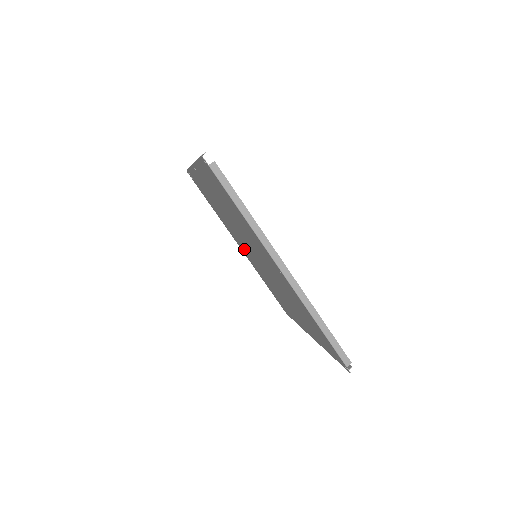
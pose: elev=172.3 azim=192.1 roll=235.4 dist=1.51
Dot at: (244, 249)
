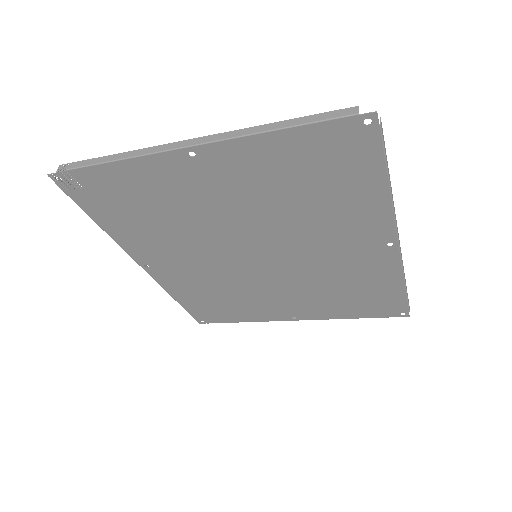
Dot at: (180, 263)
